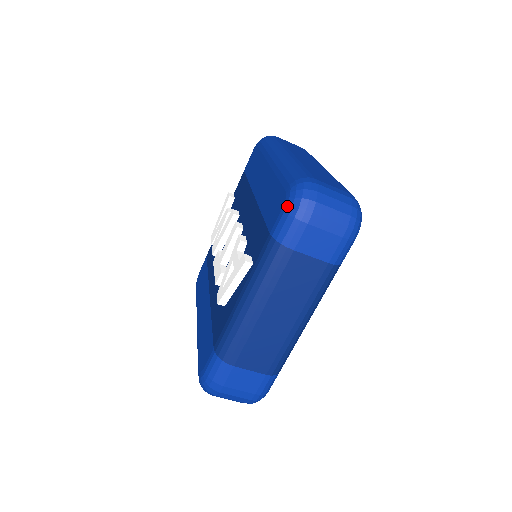
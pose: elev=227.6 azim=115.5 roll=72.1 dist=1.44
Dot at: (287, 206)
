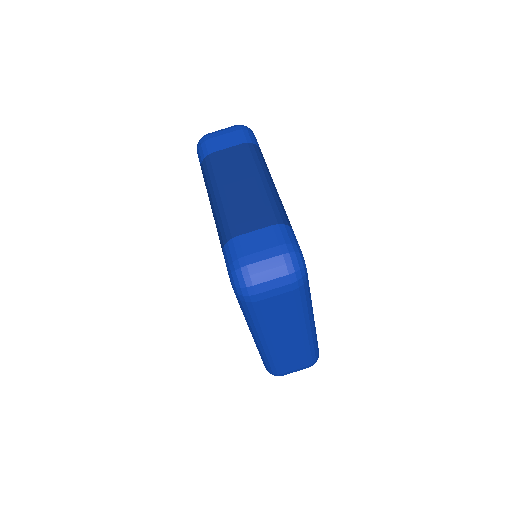
Dot at: (197, 150)
